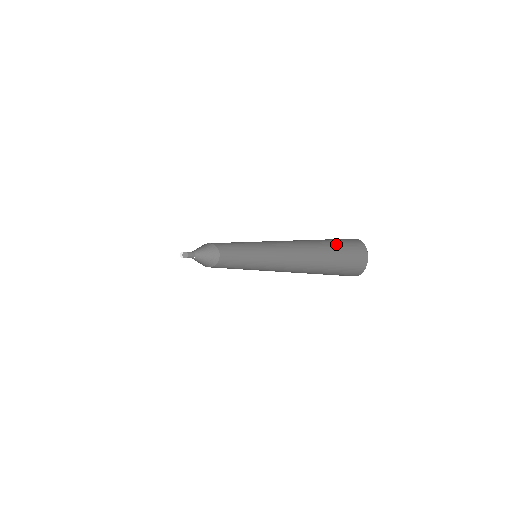
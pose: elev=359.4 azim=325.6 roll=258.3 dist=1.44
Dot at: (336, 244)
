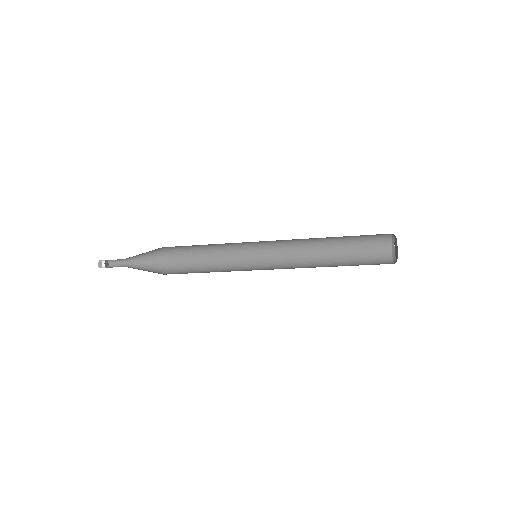
Dot at: (360, 247)
